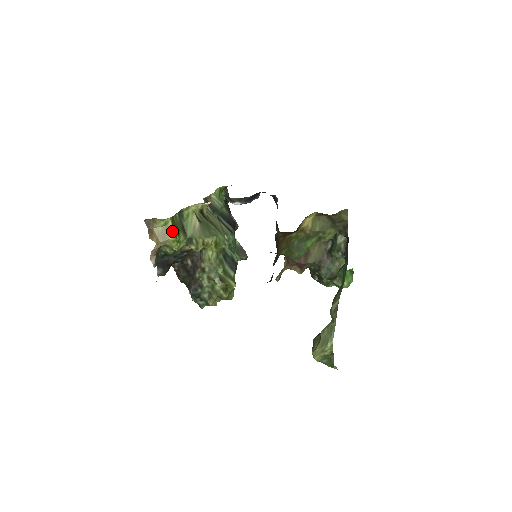
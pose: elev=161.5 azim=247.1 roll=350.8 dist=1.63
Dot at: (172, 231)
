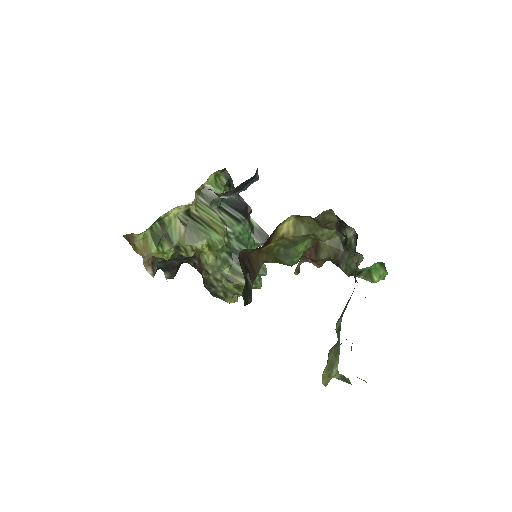
Dot at: (153, 244)
